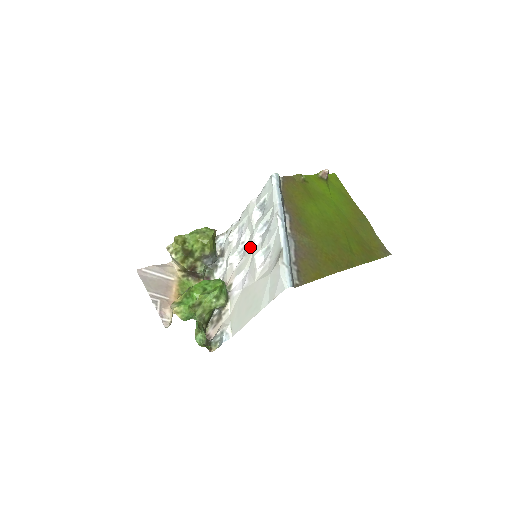
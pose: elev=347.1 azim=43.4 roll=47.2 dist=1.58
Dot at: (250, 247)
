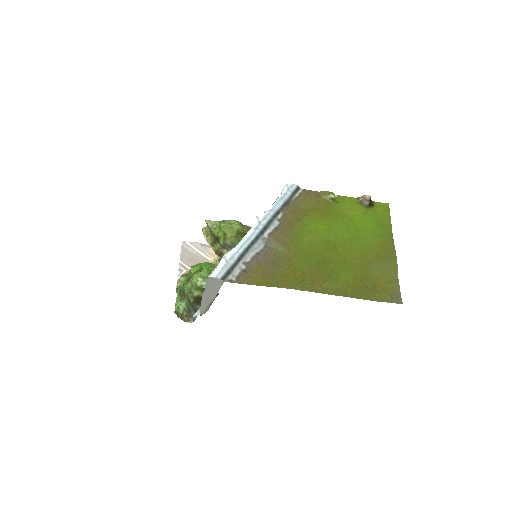
Dot at: occluded
